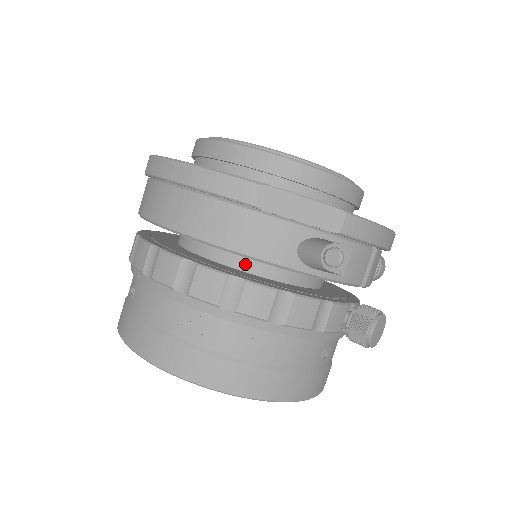
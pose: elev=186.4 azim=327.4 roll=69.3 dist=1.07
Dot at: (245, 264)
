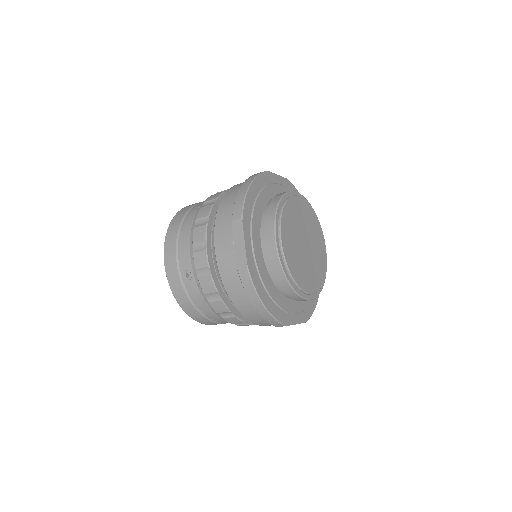
Dot at: occluded
